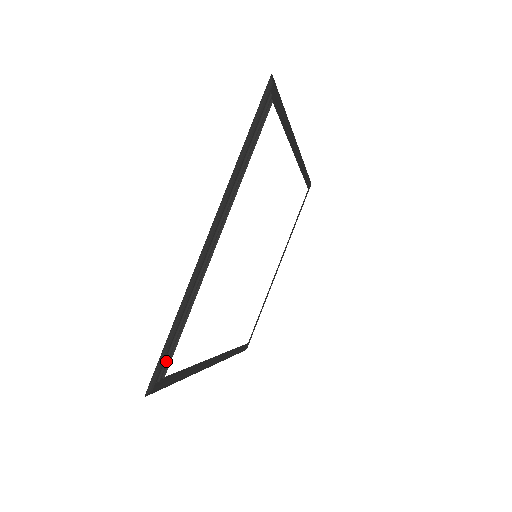
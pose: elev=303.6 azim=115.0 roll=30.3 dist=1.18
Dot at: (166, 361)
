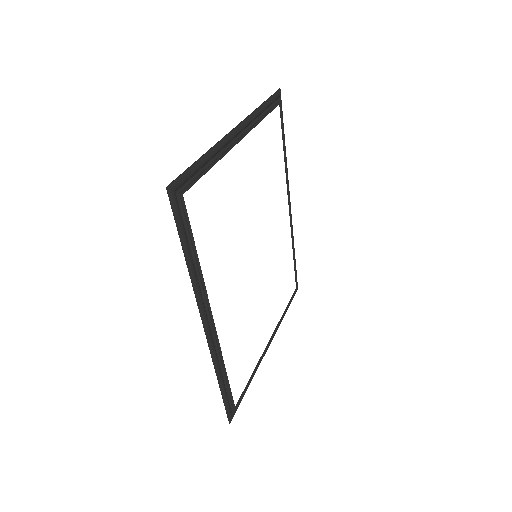
Dot at: (188, 183)
